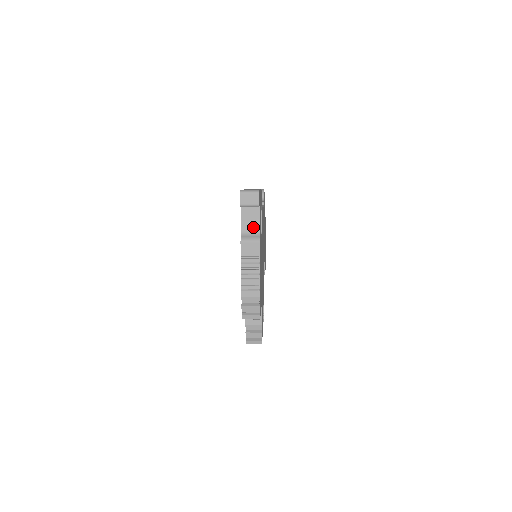
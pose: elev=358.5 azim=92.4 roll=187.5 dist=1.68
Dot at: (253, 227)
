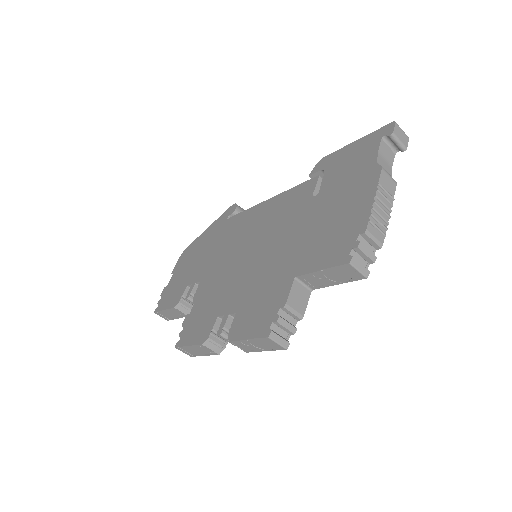
Dot at: (387, 168)
